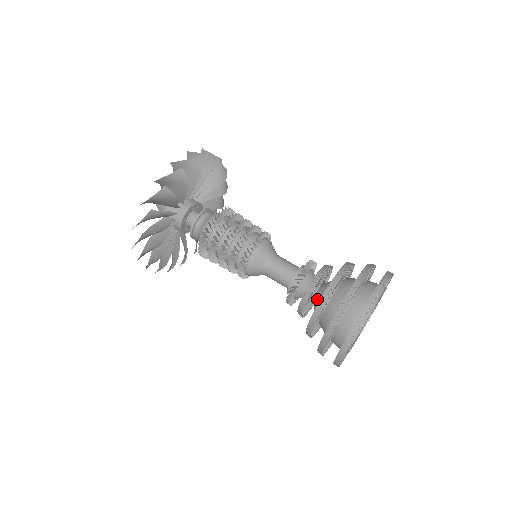
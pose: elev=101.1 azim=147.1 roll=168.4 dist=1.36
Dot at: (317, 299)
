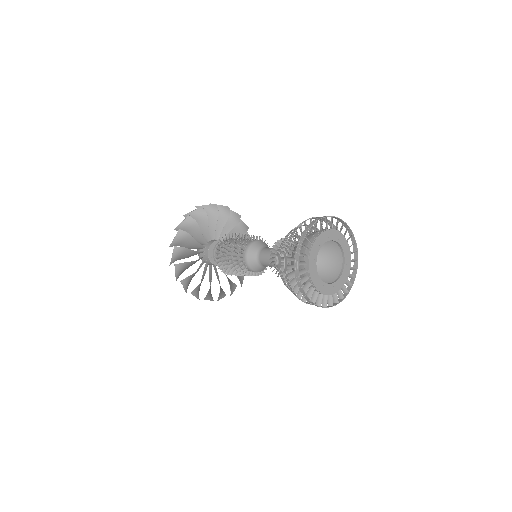
Dot at: occluded
